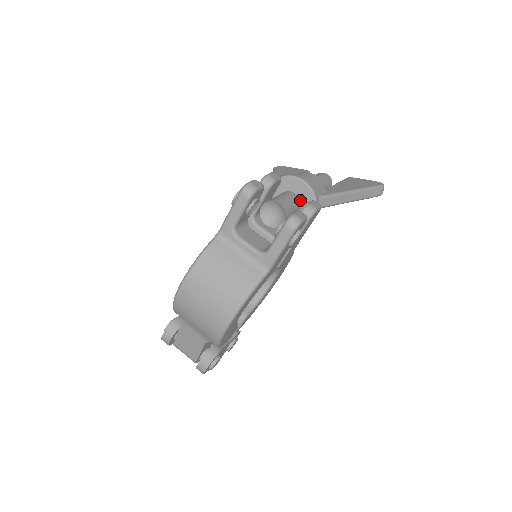
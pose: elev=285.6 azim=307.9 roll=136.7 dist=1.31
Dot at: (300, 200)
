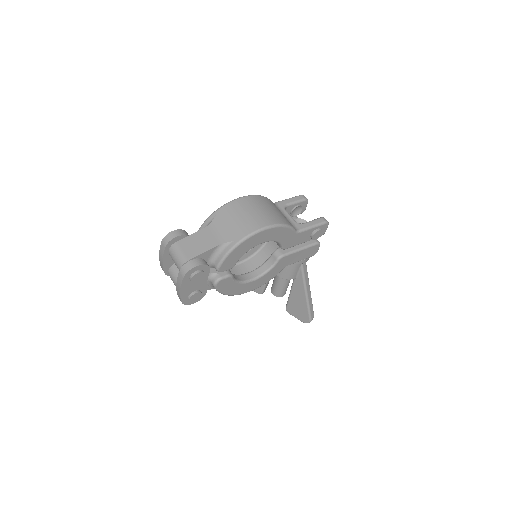
Dot at: occluded
